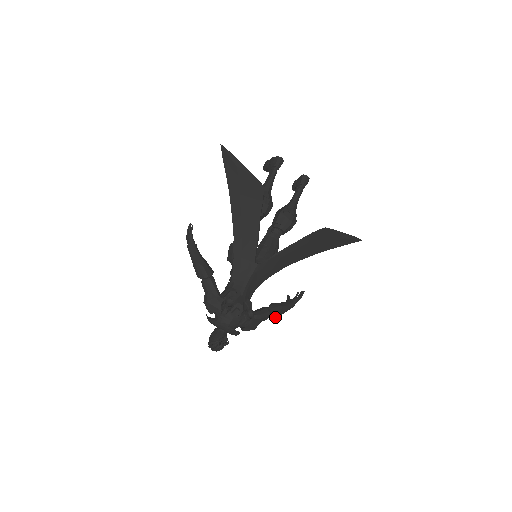
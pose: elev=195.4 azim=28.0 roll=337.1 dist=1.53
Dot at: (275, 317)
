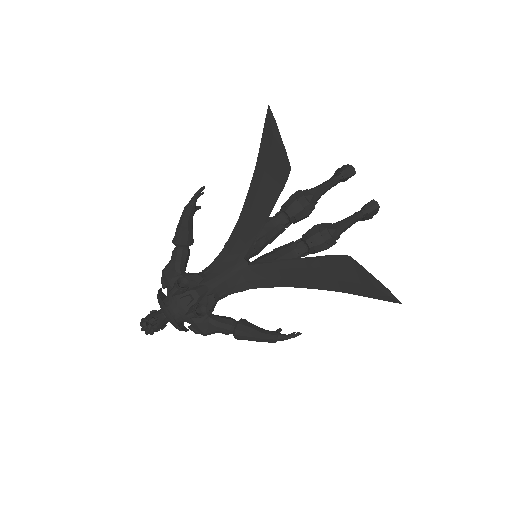
Dot at: (238, 336)
